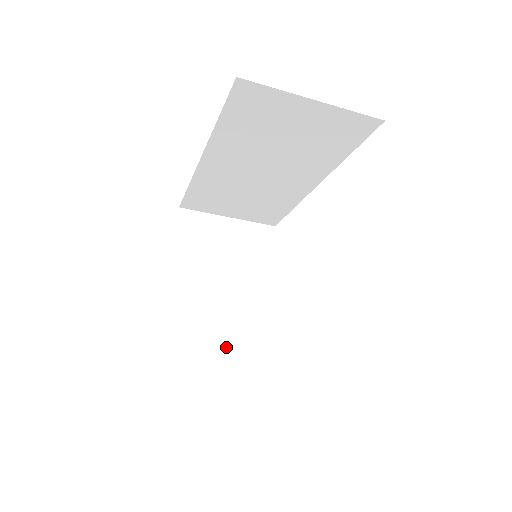
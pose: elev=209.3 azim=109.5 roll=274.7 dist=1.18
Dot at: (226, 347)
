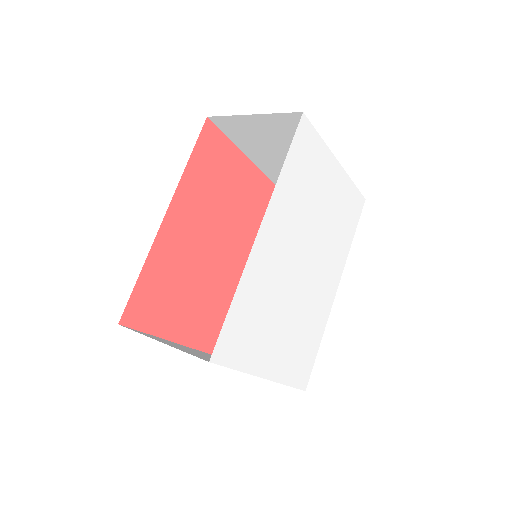
Dot at: occluded
